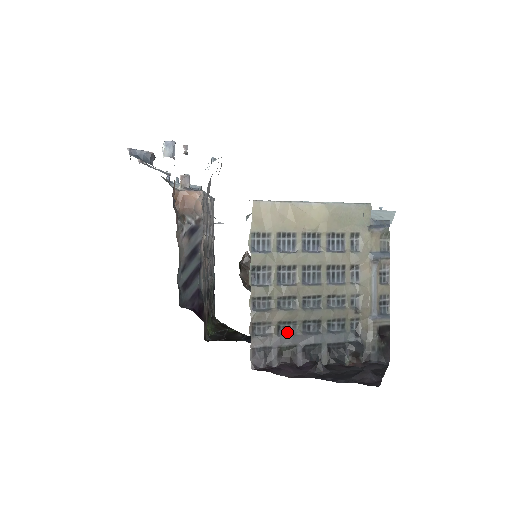
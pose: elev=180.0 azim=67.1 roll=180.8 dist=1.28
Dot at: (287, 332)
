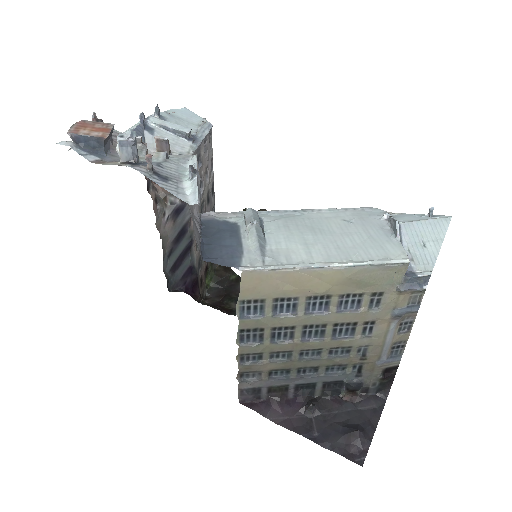
Dot at: (279, 376)
